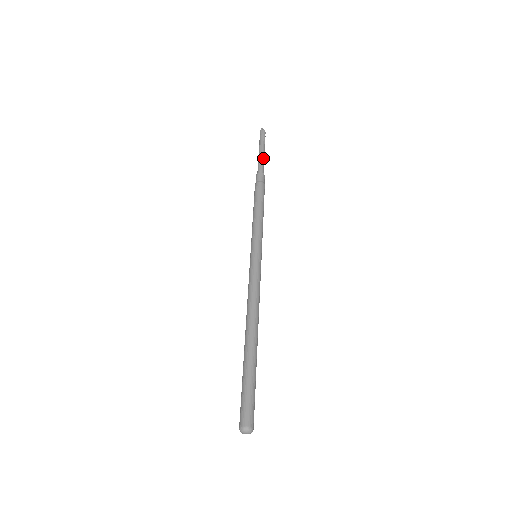
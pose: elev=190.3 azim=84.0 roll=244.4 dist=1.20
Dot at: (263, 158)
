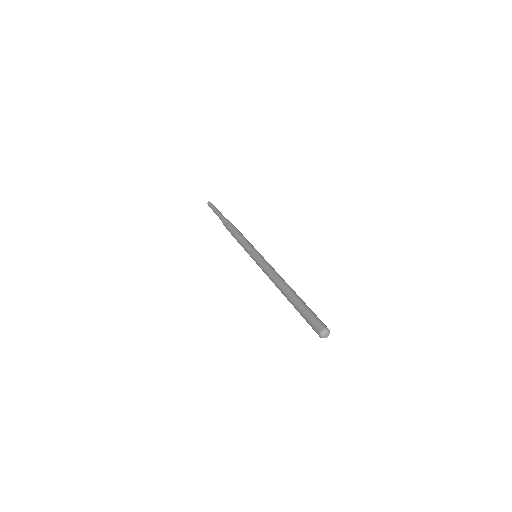
Dot at: (221, 213)
